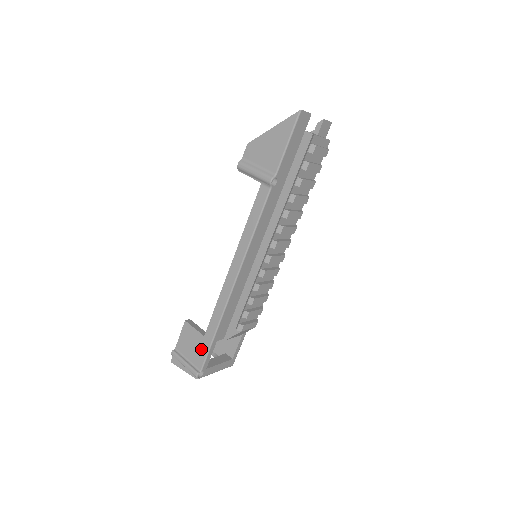
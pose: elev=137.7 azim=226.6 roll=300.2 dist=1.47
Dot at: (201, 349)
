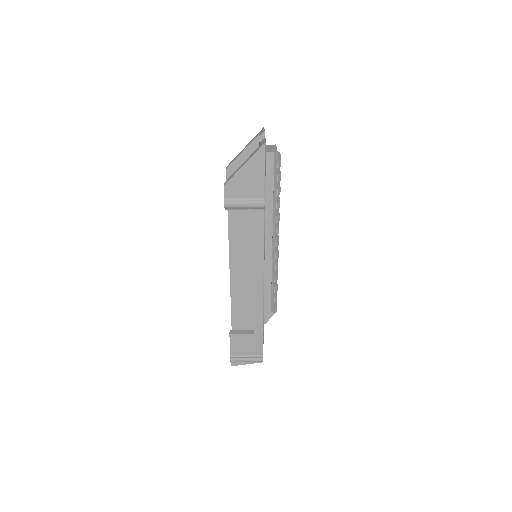
Dot at: (256, 343)
